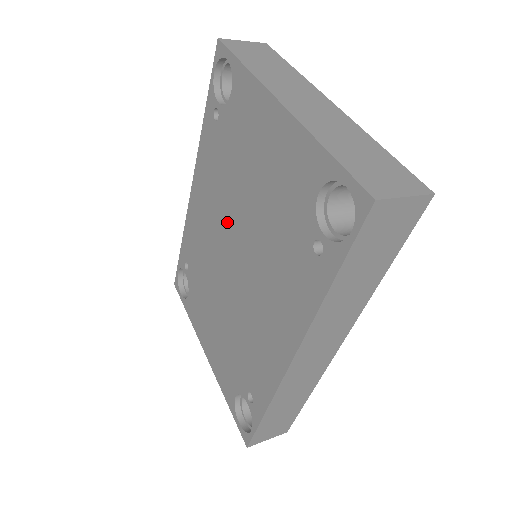
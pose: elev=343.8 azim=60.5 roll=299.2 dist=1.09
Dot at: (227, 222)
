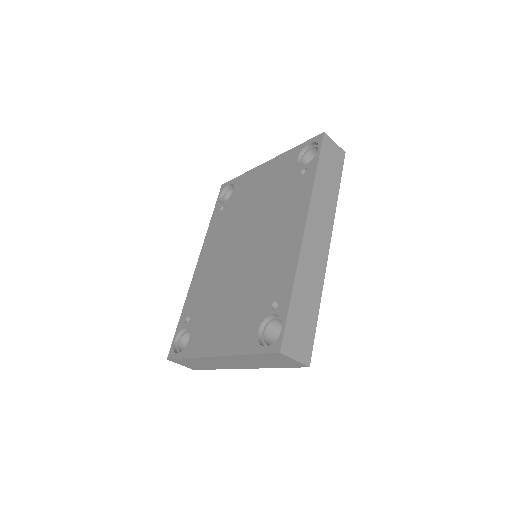
Dot at: (235, 238)
